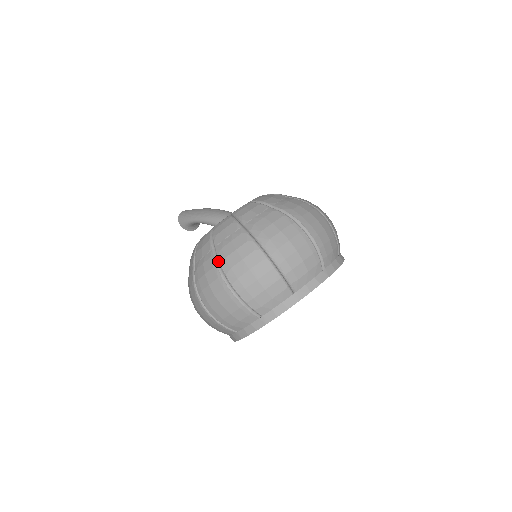
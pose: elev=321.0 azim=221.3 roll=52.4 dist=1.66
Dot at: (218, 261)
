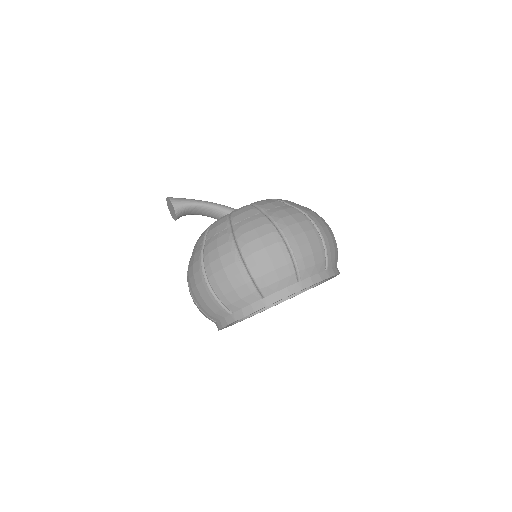
Dot at: (301, 211)
